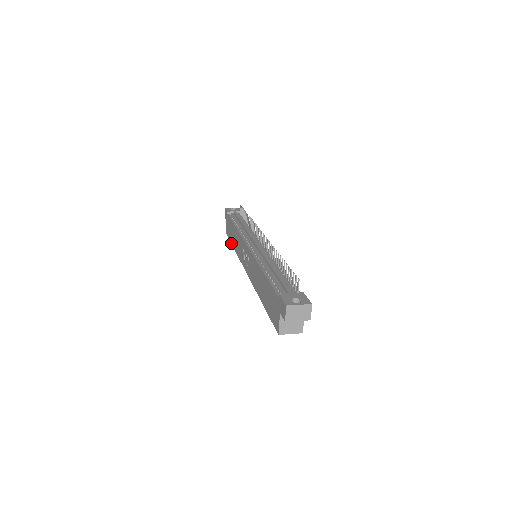
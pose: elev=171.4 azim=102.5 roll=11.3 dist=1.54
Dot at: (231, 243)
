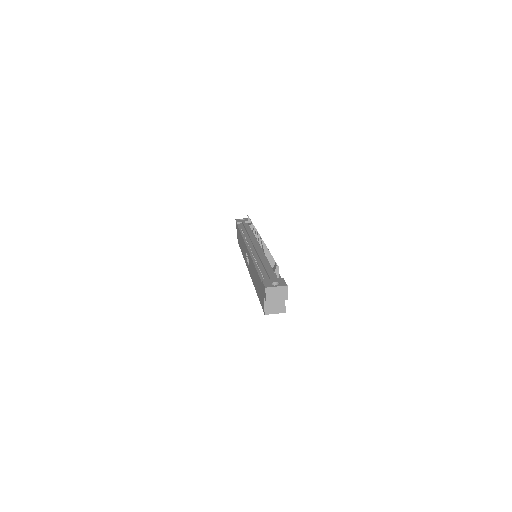
Dot at: occluded
